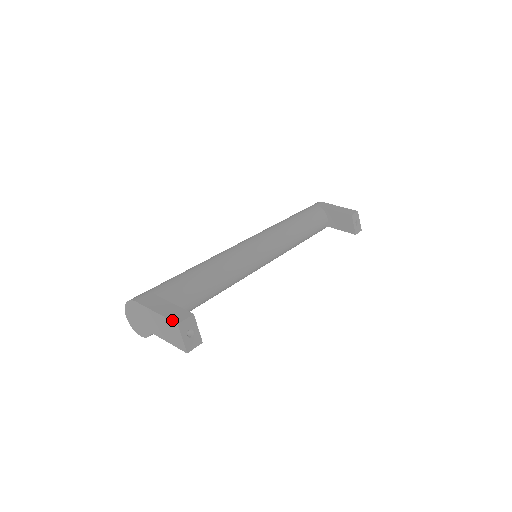
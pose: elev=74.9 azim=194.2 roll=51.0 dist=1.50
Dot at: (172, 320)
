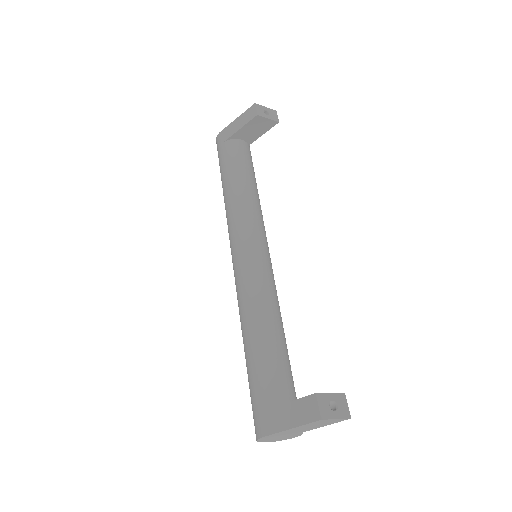
Dot at: (312, 421)
